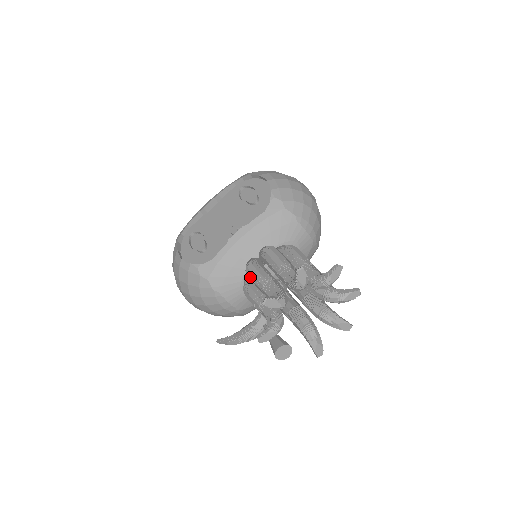
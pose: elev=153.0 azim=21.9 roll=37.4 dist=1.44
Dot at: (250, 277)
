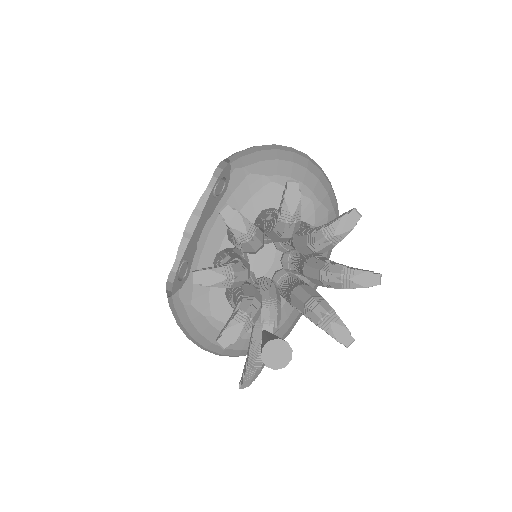
Dot at: occluded
